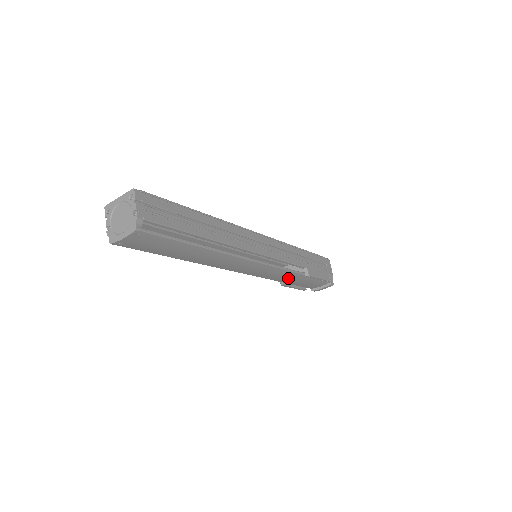
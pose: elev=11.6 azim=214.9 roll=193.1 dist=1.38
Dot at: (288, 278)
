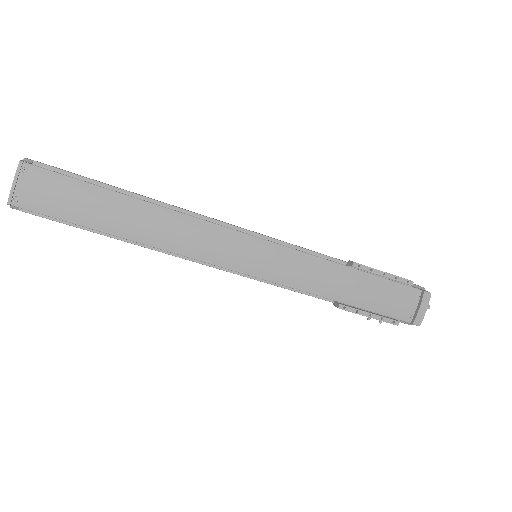
Dot at: (330, 281)
